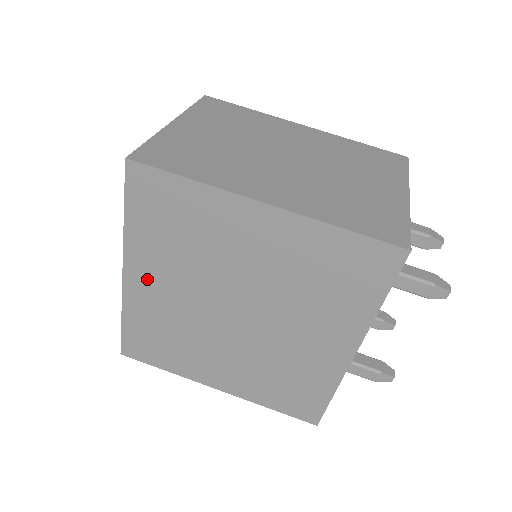
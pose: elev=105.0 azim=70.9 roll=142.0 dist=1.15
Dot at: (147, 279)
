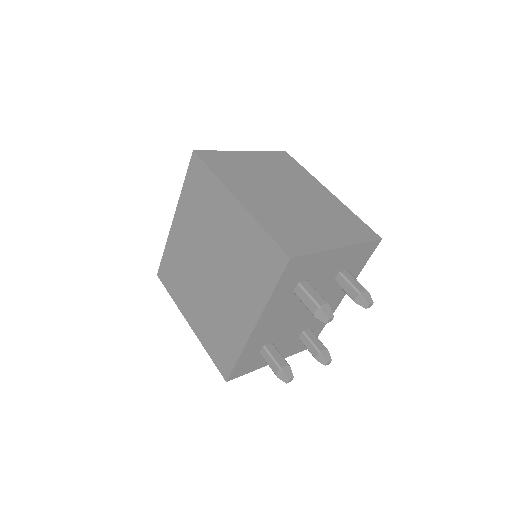
Dot at: (181, 227)
